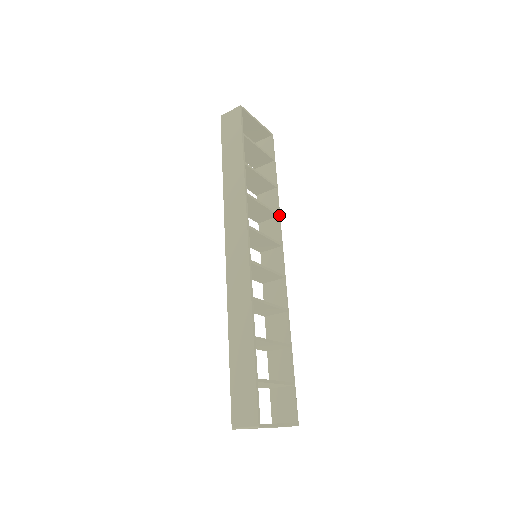
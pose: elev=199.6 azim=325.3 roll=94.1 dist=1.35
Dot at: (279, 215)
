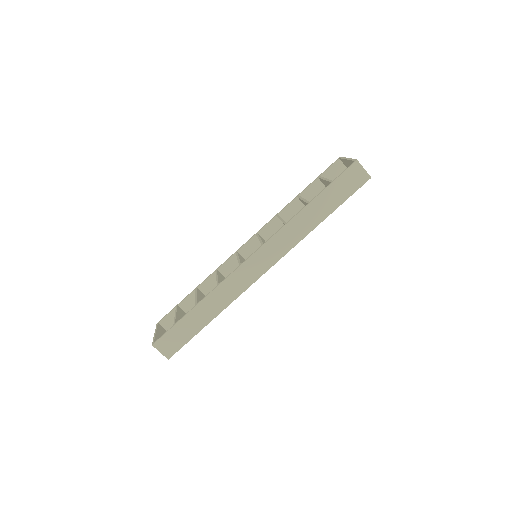
Dot at: occluded
